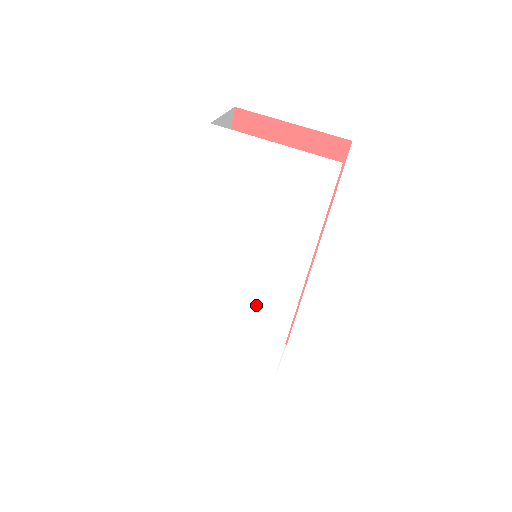
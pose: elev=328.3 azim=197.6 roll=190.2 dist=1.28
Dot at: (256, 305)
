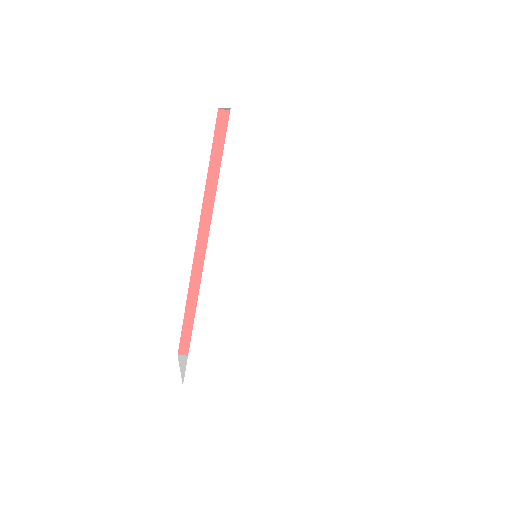
Dot at: (273, 303)
